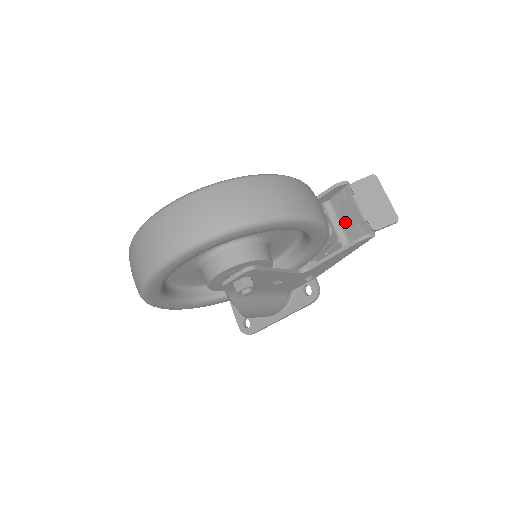
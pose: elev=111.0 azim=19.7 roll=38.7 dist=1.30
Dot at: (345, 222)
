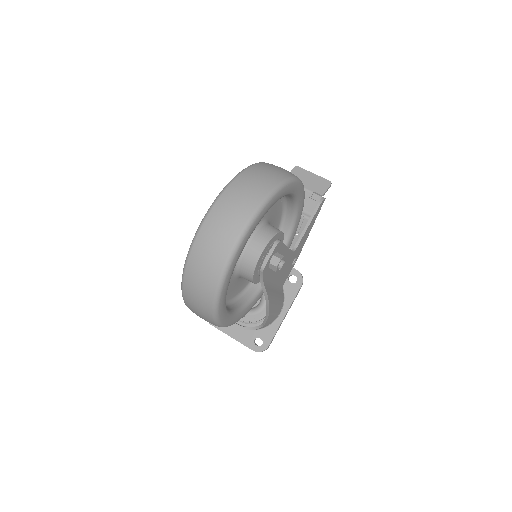
Dot at: occluded
